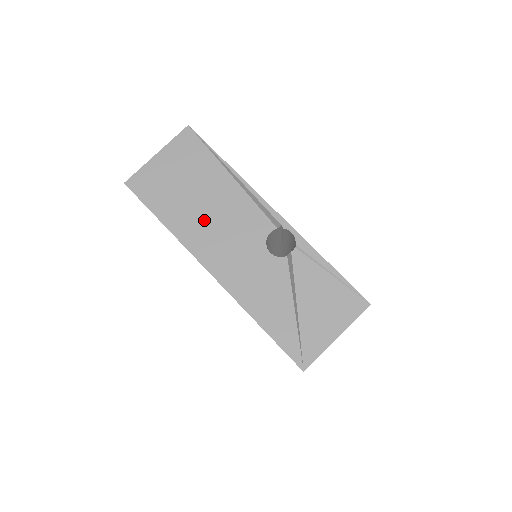
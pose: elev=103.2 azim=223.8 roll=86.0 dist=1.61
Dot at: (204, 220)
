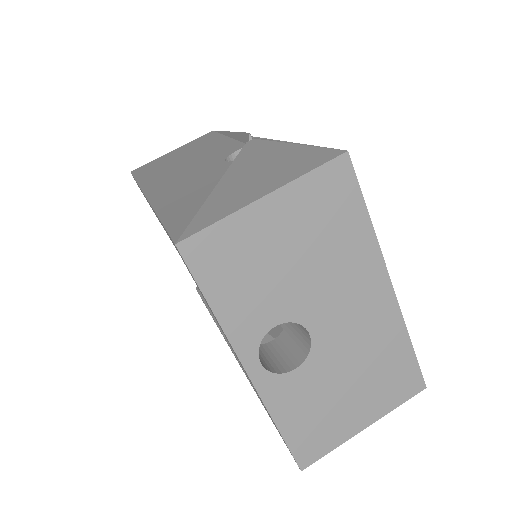
Dot at: (175, 166)
